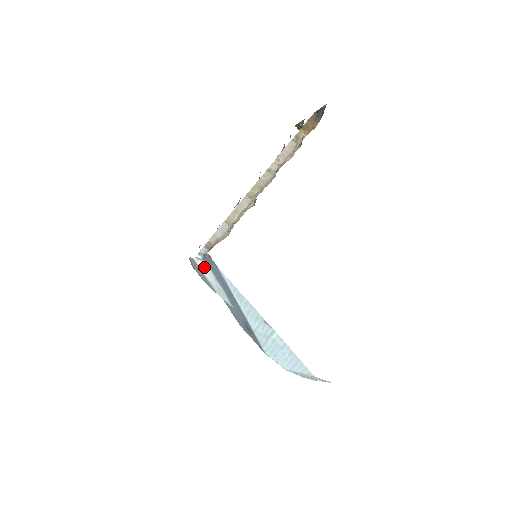
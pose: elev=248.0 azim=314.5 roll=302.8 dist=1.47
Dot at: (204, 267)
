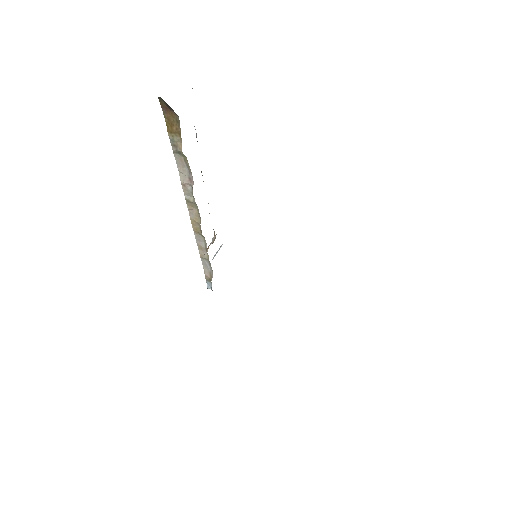
Dot at: occluded
